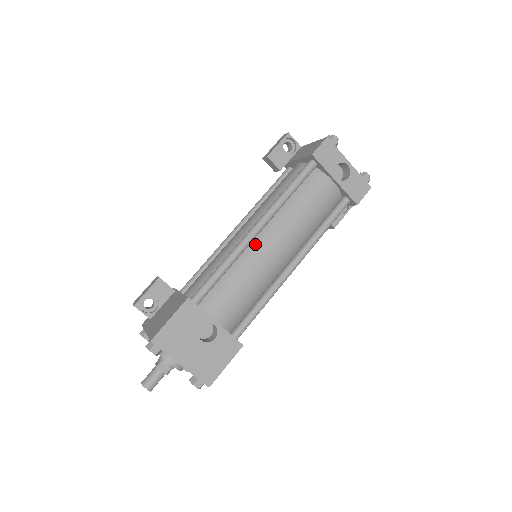
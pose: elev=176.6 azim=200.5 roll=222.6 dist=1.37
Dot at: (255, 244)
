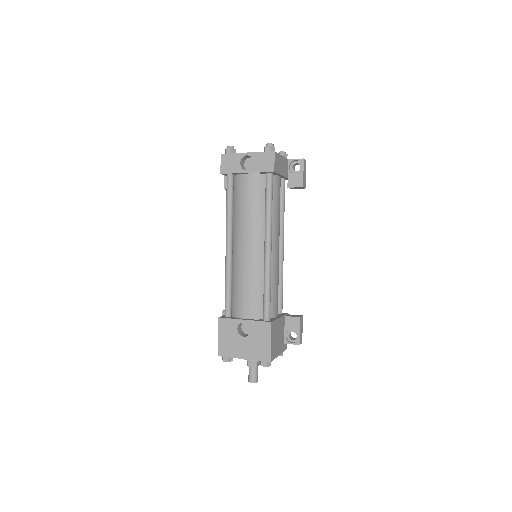
Dot at: (235, 255)
